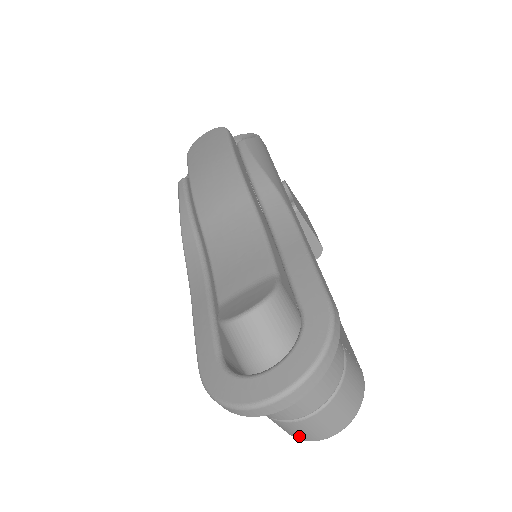
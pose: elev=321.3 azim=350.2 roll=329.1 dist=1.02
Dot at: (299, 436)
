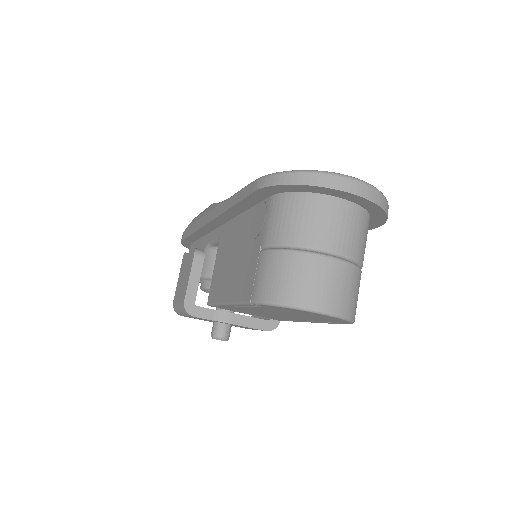
Dot at: (297, 293)
